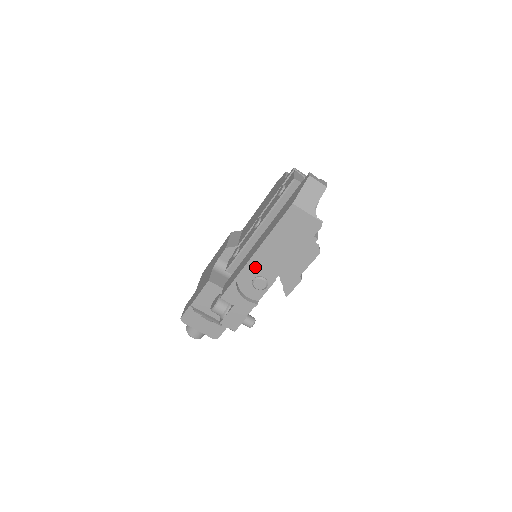
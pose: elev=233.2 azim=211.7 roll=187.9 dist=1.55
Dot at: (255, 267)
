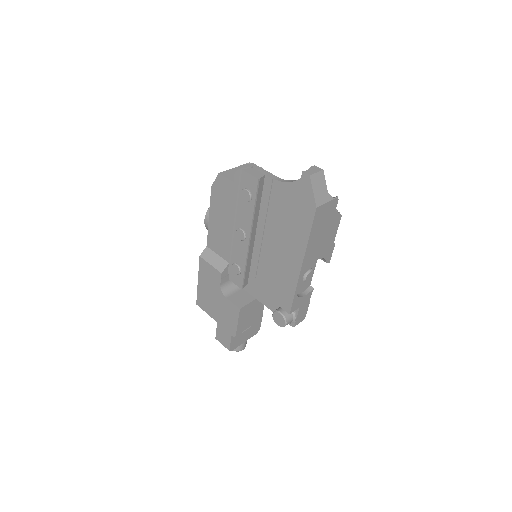
Dot at: occluded
